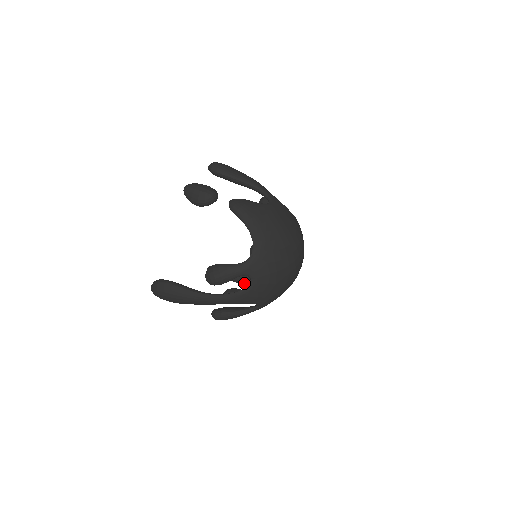
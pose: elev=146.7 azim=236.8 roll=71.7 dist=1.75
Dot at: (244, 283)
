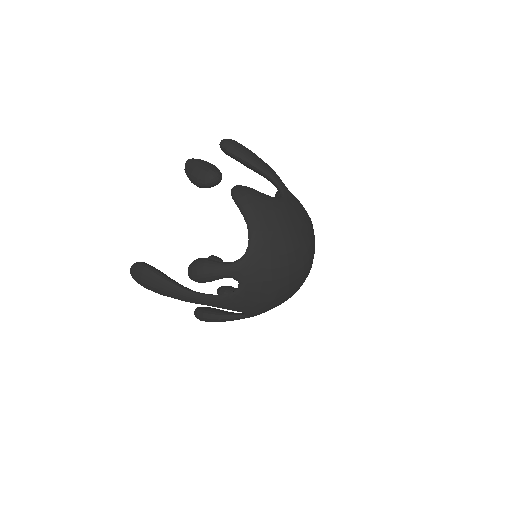
Dot at: occluded
